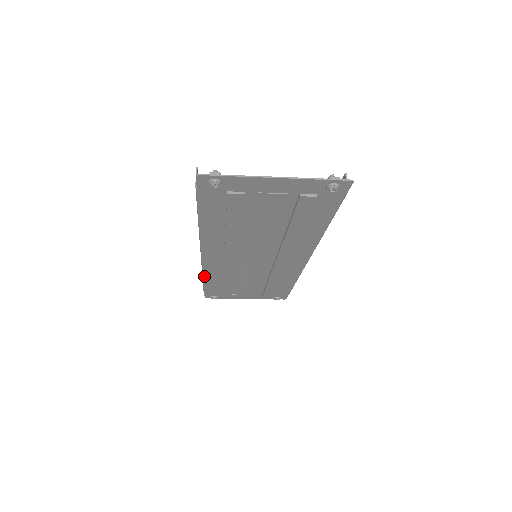
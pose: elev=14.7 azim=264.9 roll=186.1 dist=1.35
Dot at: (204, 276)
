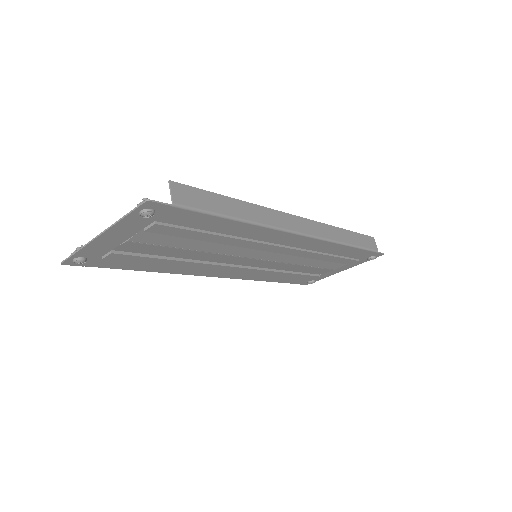
Dot at: (258, 280)
